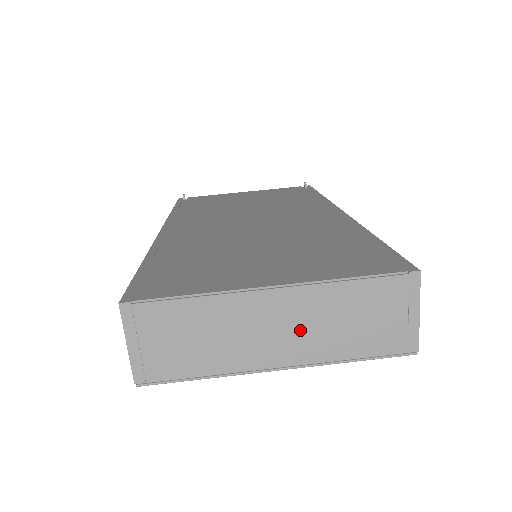
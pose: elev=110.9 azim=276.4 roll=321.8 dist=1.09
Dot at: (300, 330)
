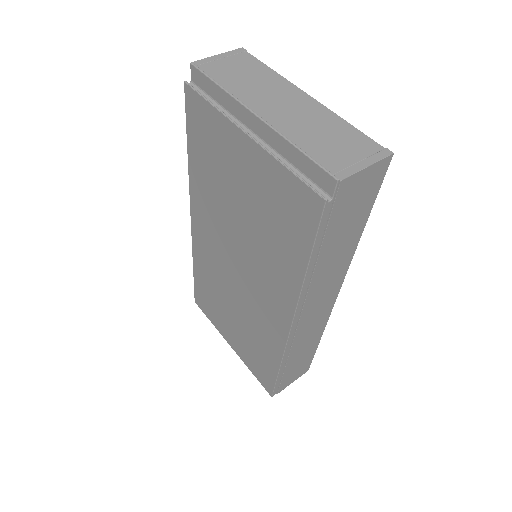
Dot at: (294, 114)
